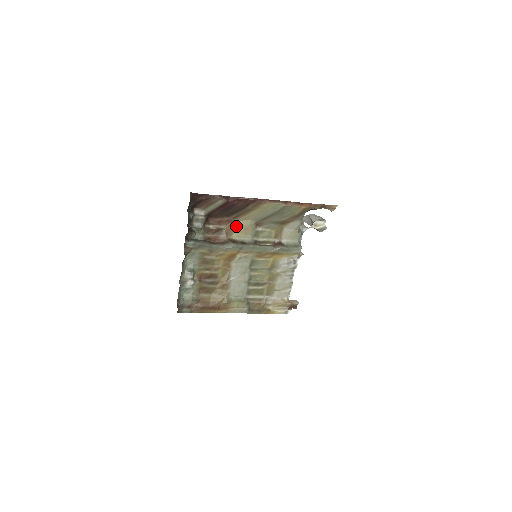
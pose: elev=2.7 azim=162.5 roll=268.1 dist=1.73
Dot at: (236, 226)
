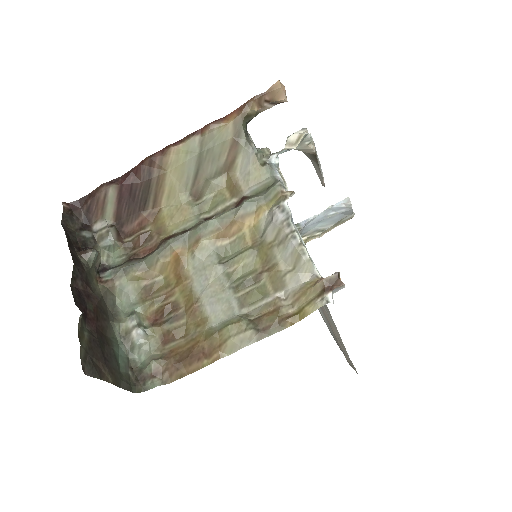
Dot at: (165, 216)
